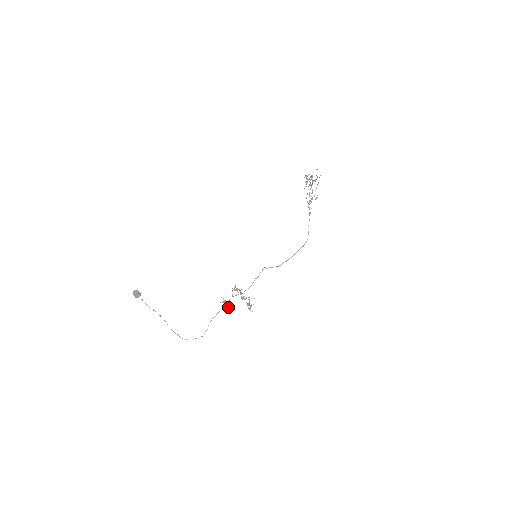
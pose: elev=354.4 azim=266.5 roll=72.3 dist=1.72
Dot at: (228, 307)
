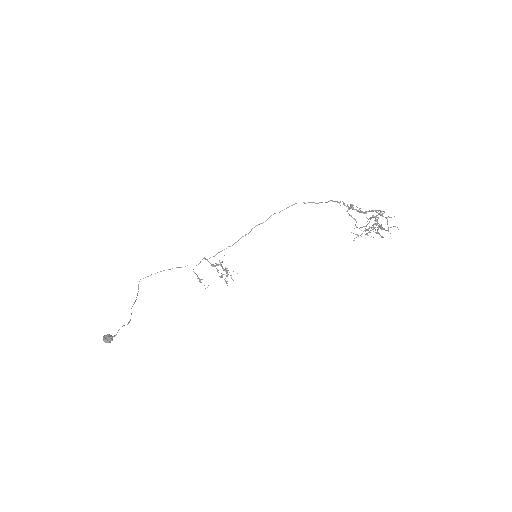
Dot at: occluded
